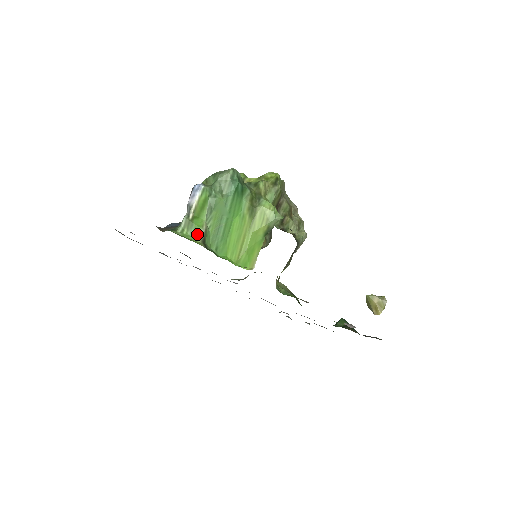
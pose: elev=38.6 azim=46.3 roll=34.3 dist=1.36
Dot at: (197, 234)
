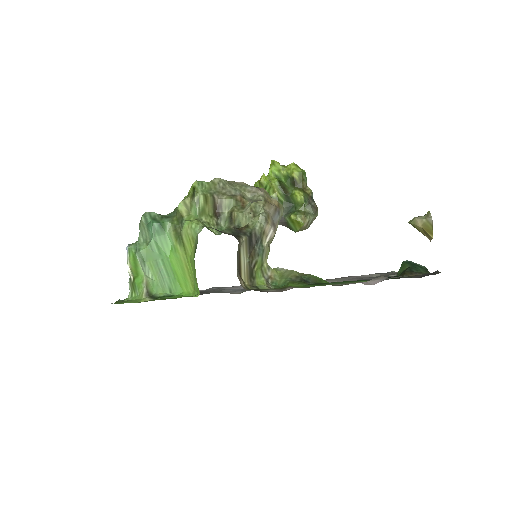
Dot at: (141, 291)
